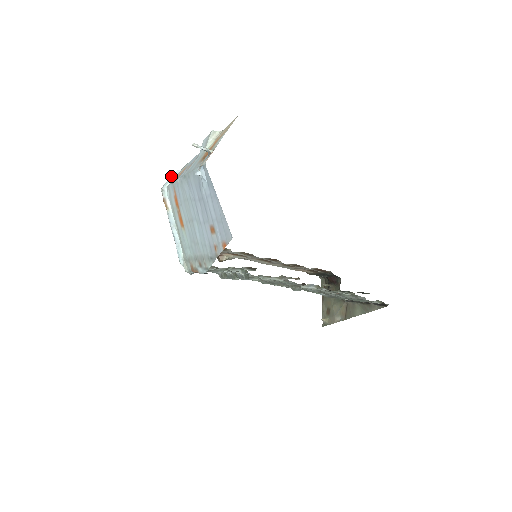
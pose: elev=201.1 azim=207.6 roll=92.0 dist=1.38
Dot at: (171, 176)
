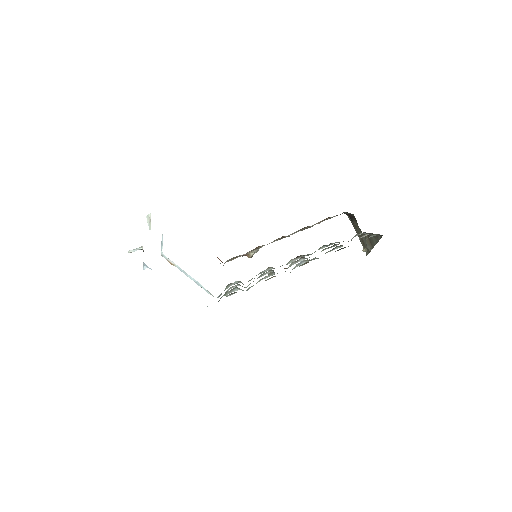
Dot at: (161, 242)
